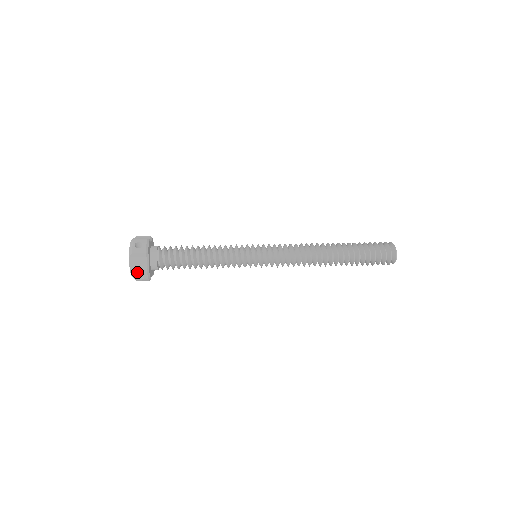
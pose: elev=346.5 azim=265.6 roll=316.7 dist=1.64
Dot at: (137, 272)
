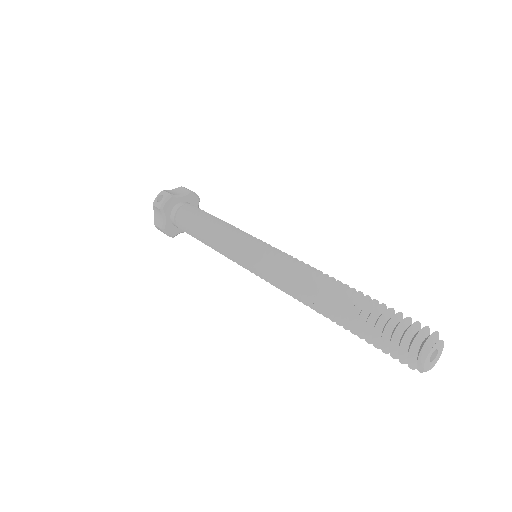
Dot at: (156, 226)
